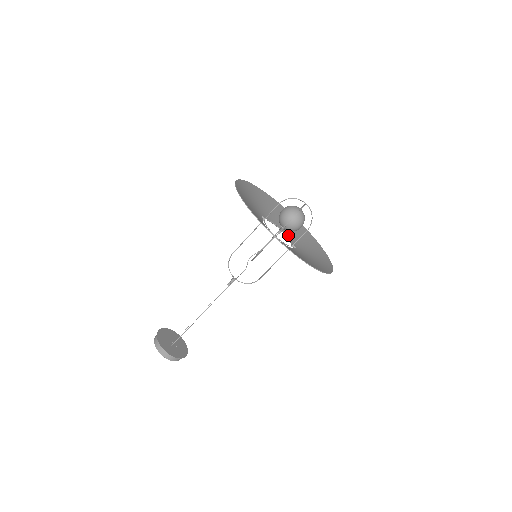
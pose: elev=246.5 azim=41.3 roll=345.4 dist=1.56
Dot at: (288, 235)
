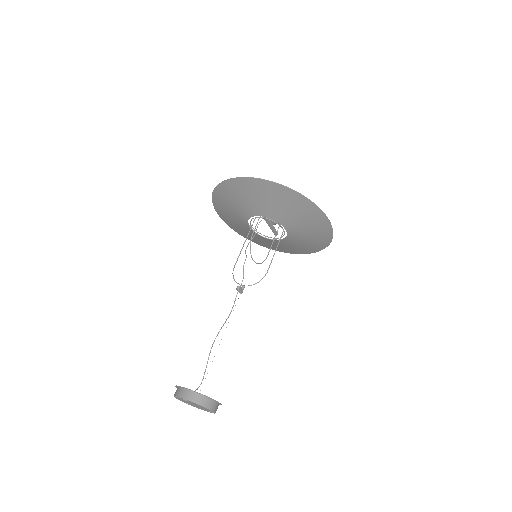
Dot at: (283, 240)
